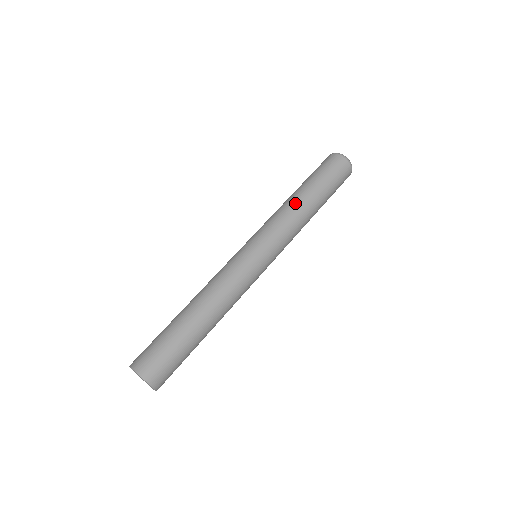
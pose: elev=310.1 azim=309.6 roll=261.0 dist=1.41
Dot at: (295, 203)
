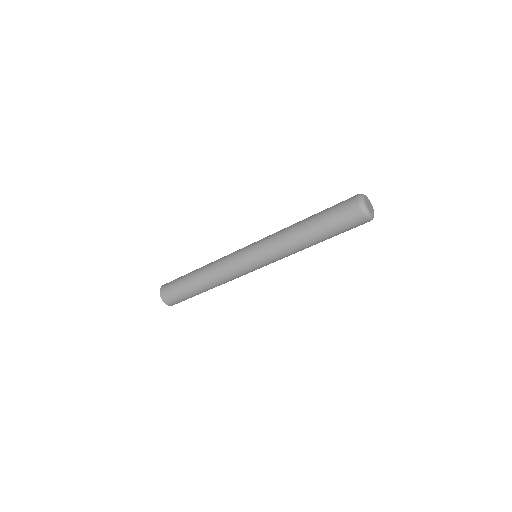
Dot at: (295, 236)
